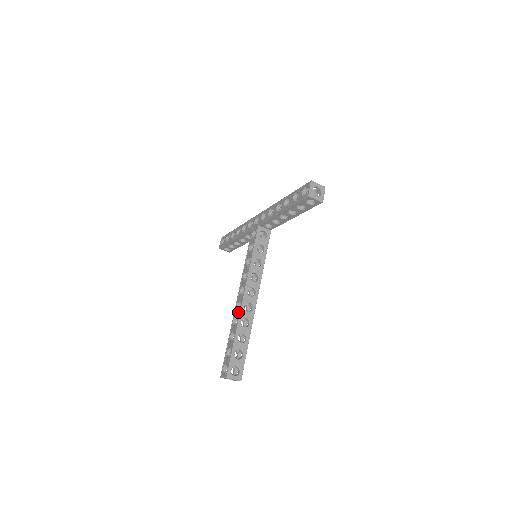
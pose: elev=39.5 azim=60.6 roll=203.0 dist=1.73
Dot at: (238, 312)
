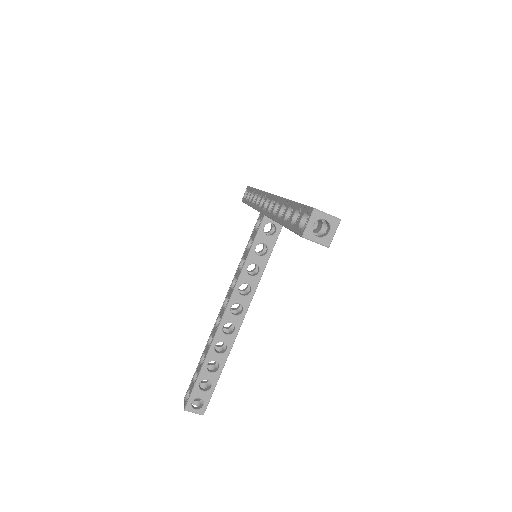
Dot at: (214, 331)
